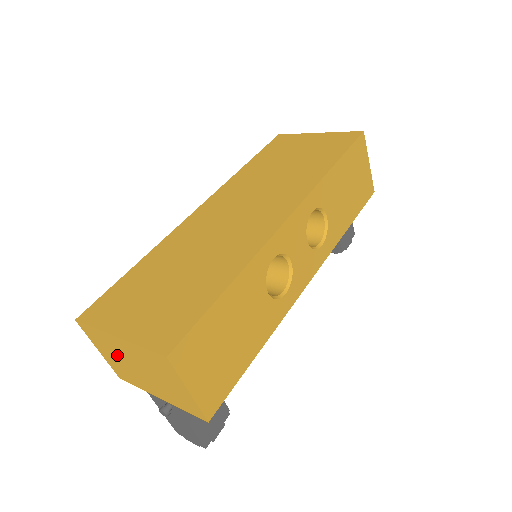
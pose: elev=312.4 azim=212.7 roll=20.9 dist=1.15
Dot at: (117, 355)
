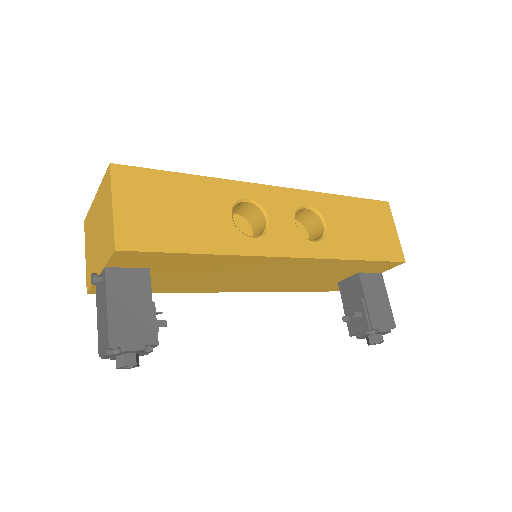
Dot at: (92, 236)
